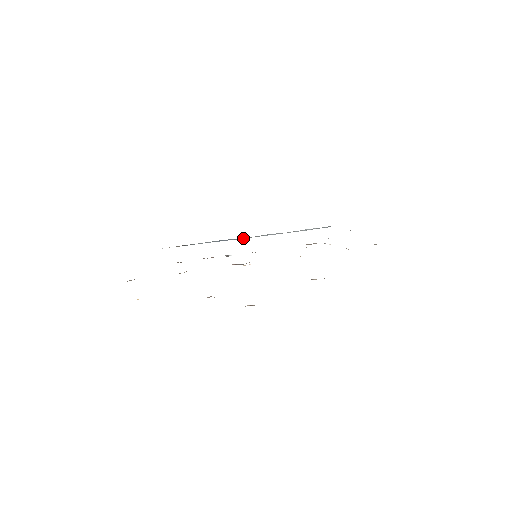
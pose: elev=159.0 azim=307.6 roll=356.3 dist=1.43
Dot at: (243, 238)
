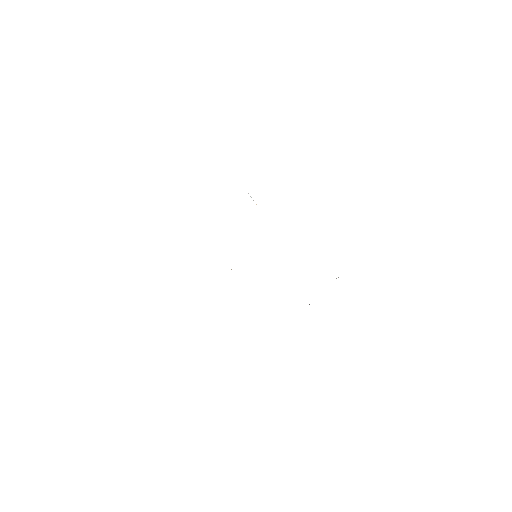
Dot at: occluded
